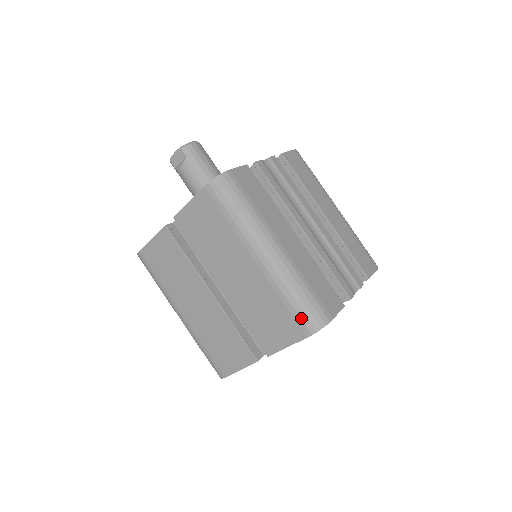
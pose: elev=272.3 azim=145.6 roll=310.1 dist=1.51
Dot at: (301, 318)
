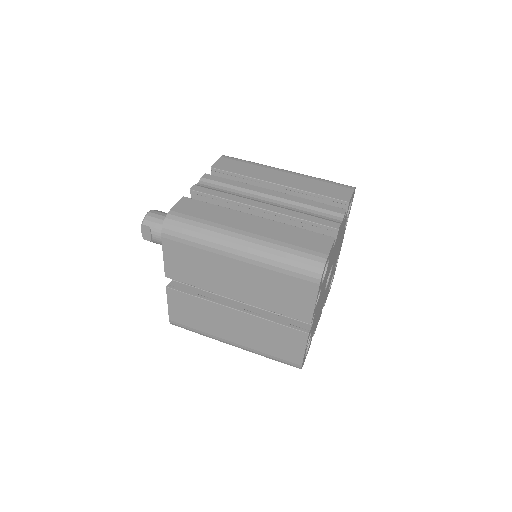
Dot at: (302, 274)
